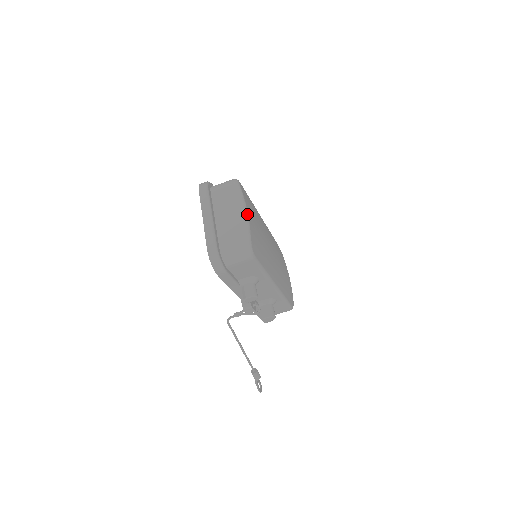
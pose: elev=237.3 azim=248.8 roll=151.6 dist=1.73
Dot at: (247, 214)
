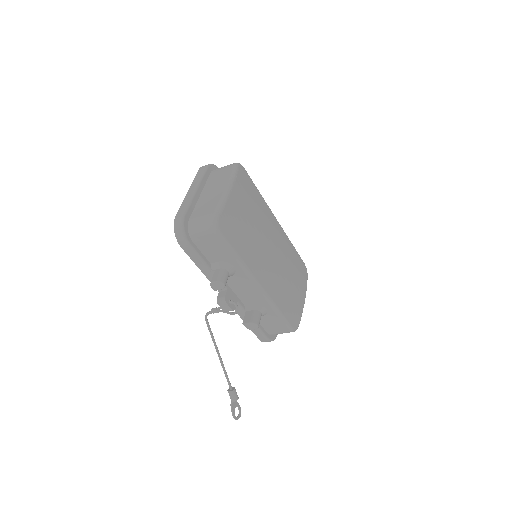
Dot at: (230, 191)
